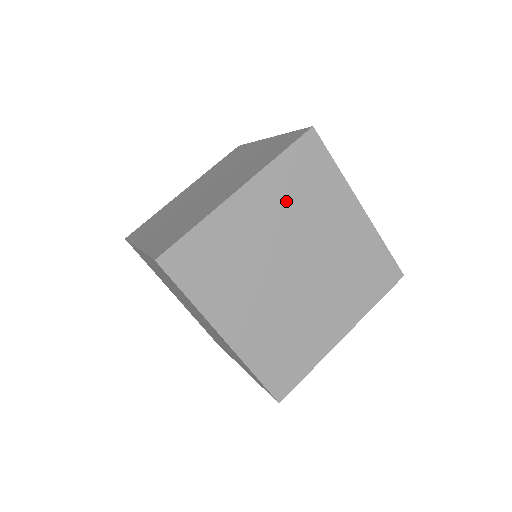
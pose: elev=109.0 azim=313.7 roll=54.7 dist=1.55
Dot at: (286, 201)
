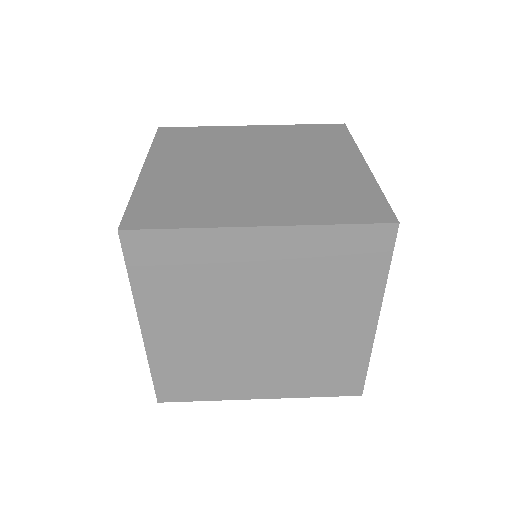
Dot at: (286, 139)
